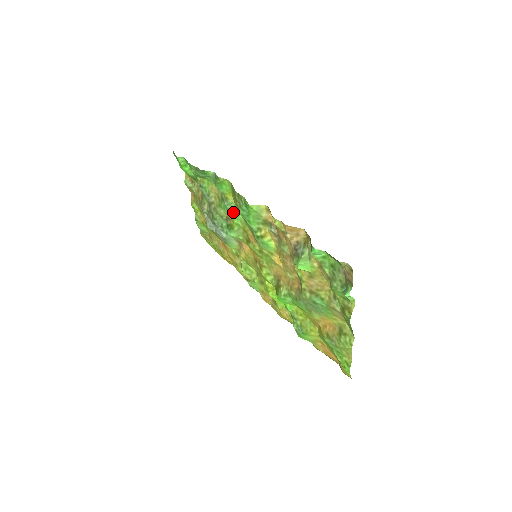
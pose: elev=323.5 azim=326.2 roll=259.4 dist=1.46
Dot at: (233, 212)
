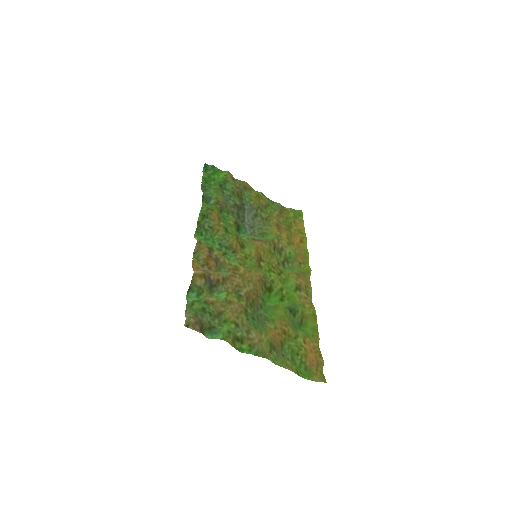
Dot at: (226, 223)
